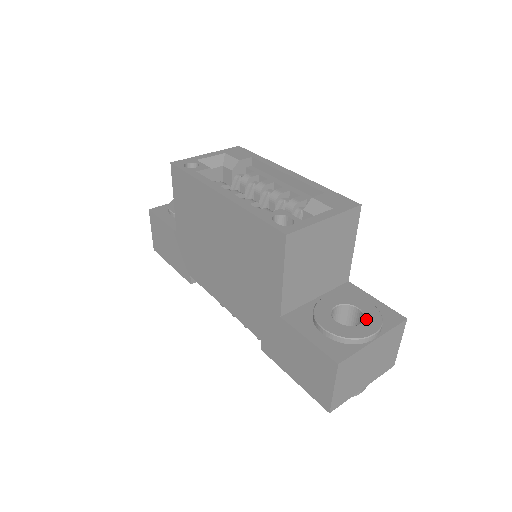
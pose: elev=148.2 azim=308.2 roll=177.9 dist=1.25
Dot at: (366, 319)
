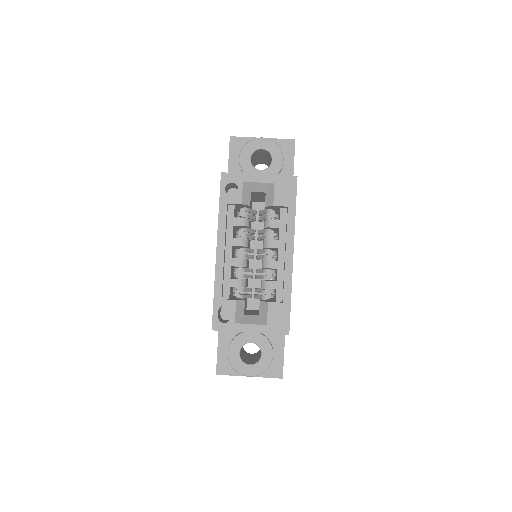
Dot at: (256, 365)
